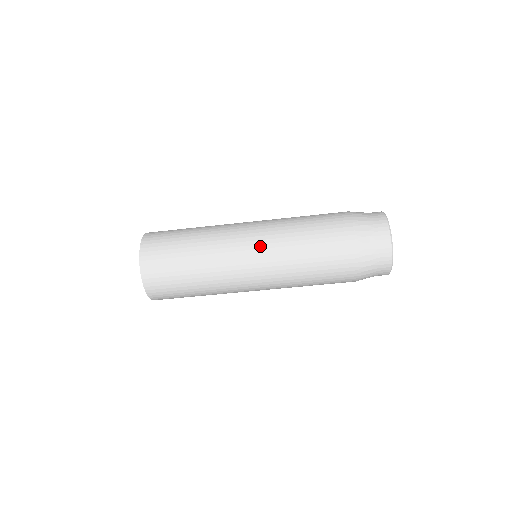
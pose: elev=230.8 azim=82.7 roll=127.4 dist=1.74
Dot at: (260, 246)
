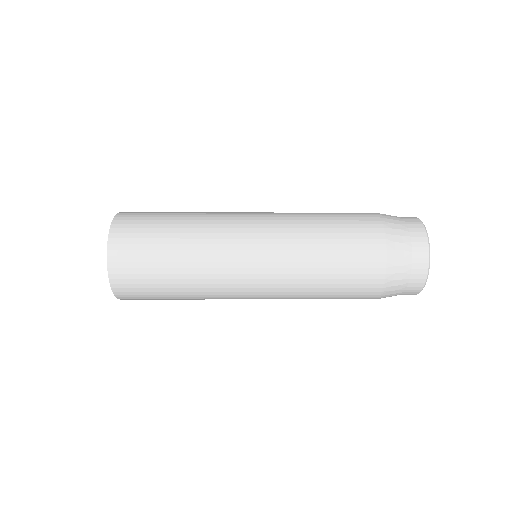
Dot at: (266, 281)
